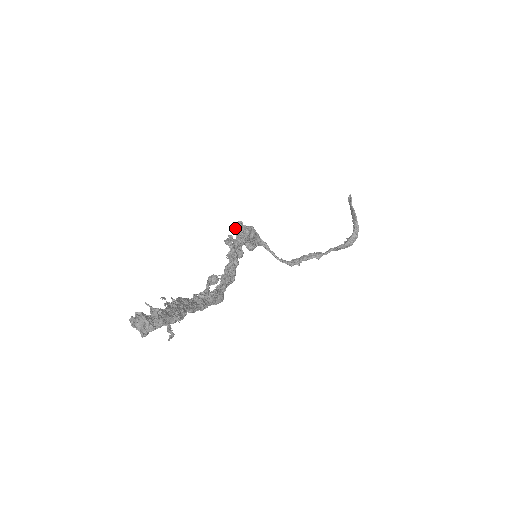
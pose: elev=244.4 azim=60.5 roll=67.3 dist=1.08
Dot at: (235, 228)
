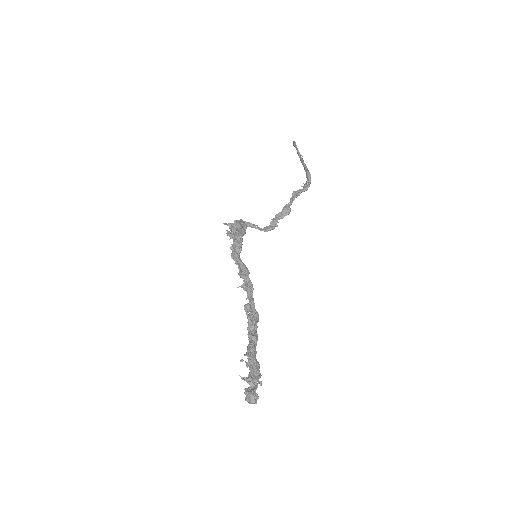
Dot at: occluded
